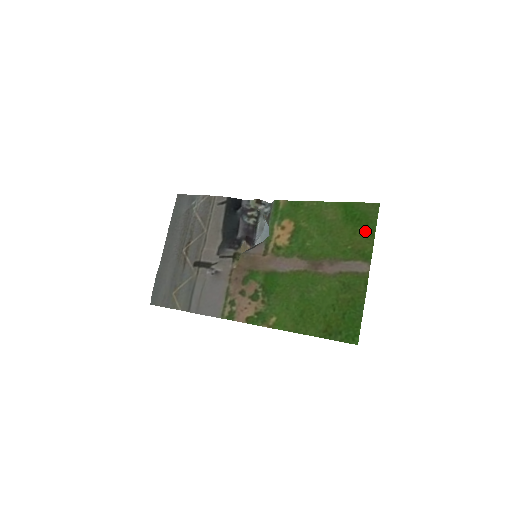
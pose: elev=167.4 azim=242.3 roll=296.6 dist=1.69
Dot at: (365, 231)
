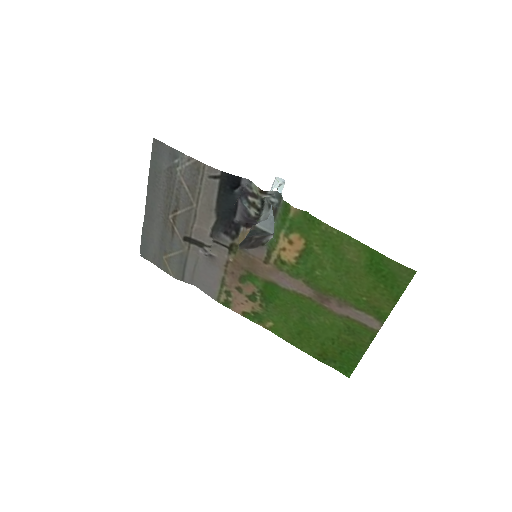
Dot at: (388, 293)
